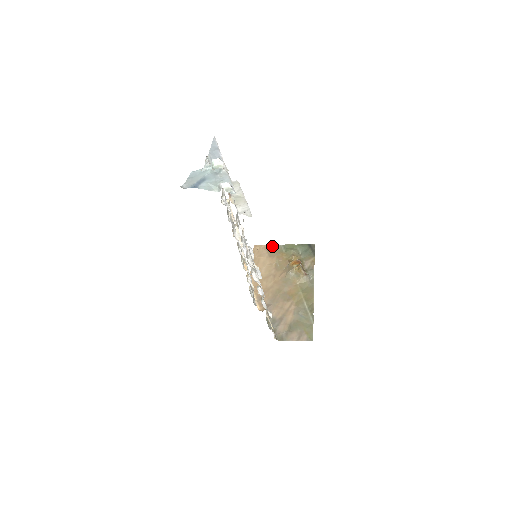
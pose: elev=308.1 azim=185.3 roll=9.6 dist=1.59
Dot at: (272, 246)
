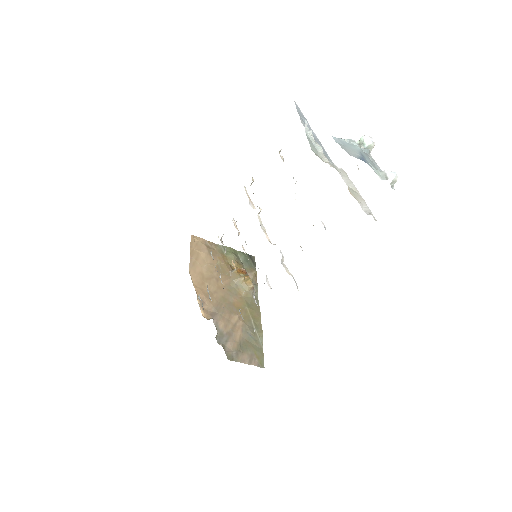
Dot at: (211, 243)
